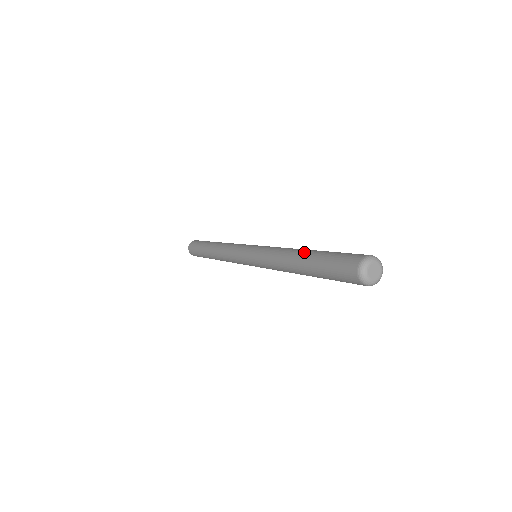
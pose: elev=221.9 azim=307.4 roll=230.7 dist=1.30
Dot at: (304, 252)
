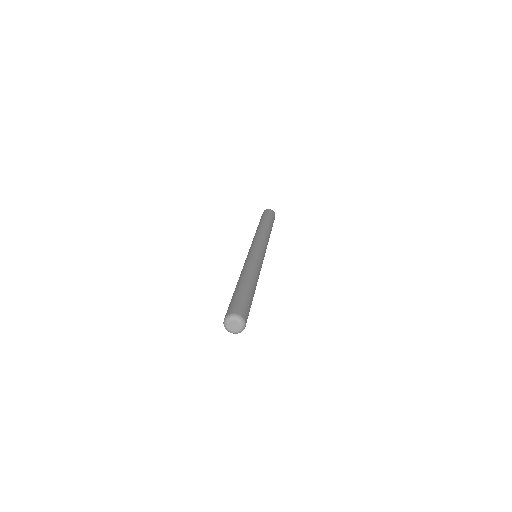
Dot at: occluded
